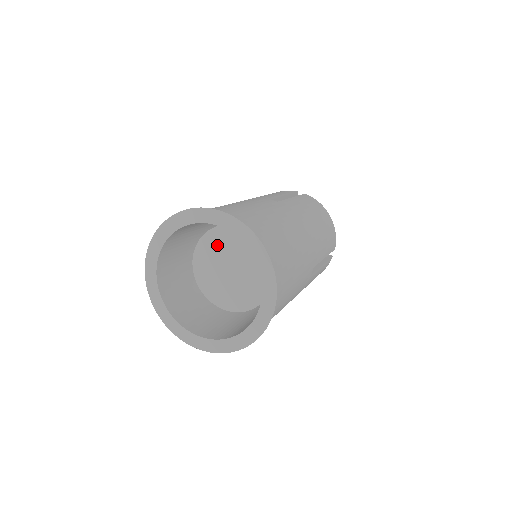
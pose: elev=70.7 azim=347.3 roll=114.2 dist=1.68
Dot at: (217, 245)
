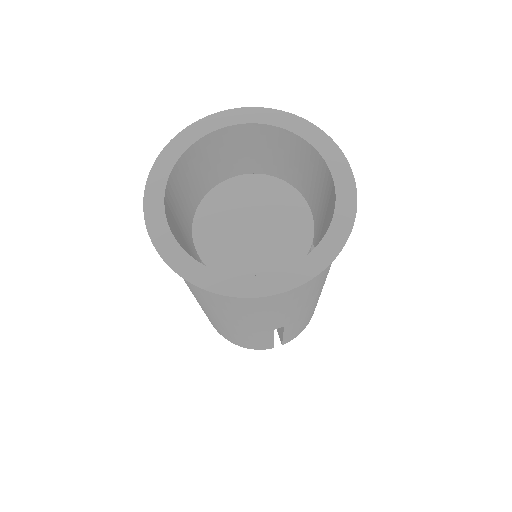
Dot at: (269, 196)
